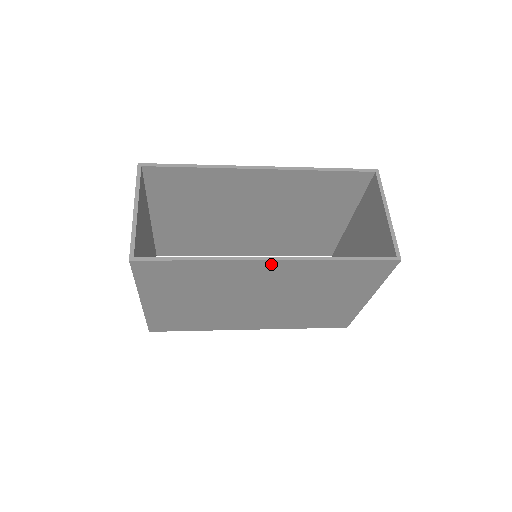
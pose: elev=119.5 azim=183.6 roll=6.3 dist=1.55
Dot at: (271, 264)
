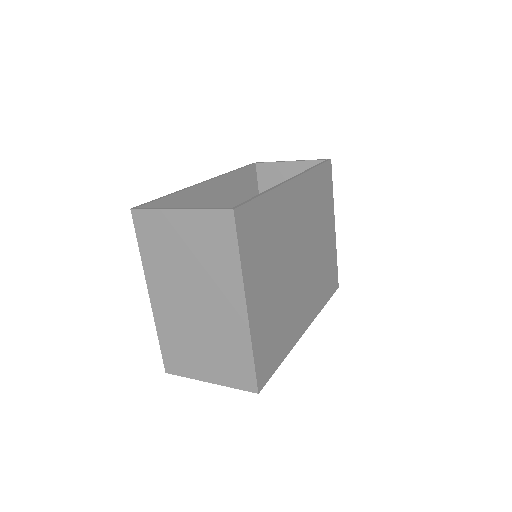
Dot at: (294, 185)
